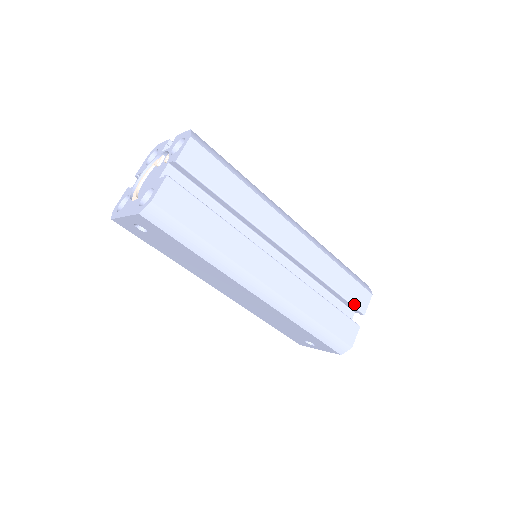
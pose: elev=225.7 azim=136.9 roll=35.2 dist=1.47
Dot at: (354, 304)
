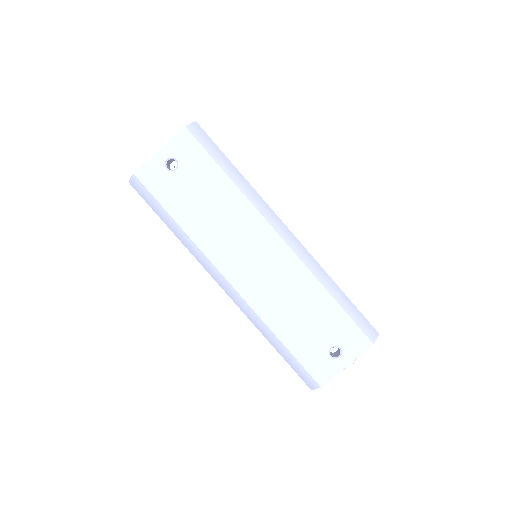
Dot at: occluded
